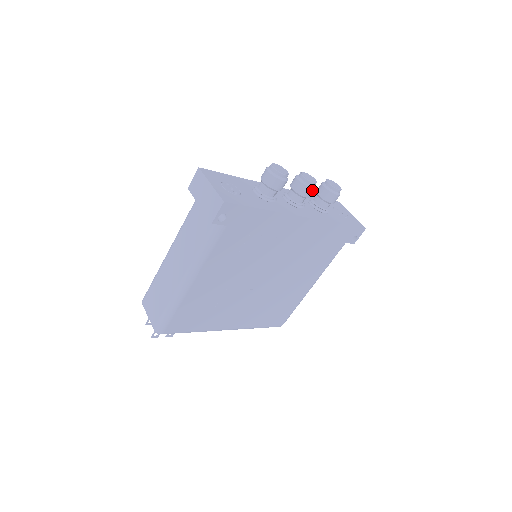
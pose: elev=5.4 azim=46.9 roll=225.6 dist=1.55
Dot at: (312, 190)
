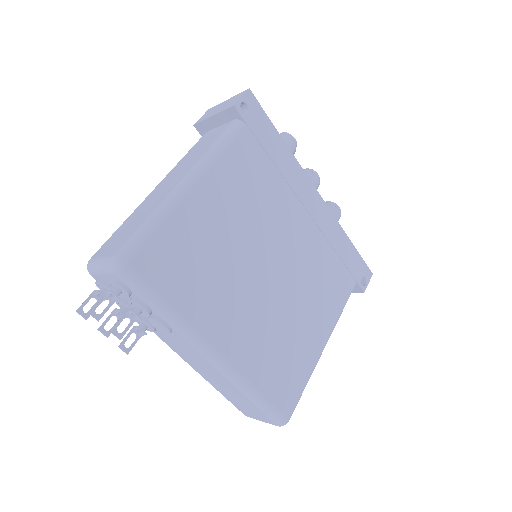
Dot at: (317, 181)
